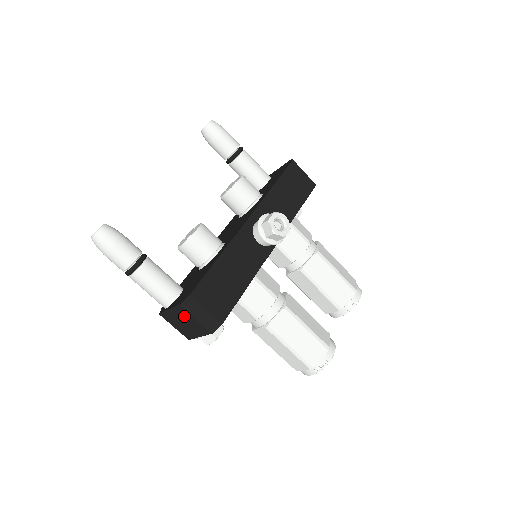
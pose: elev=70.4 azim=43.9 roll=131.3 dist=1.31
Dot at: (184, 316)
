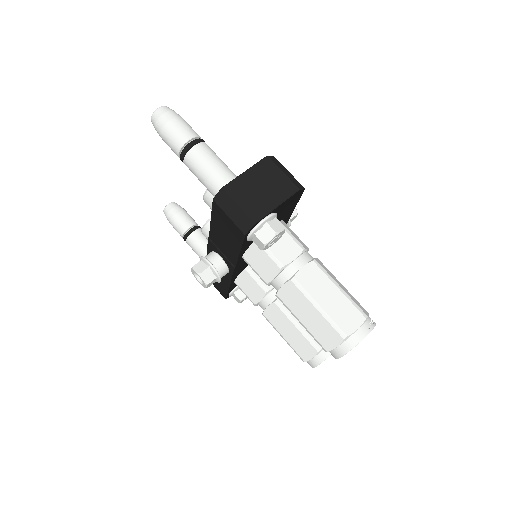
Dot at: (266, 173)
